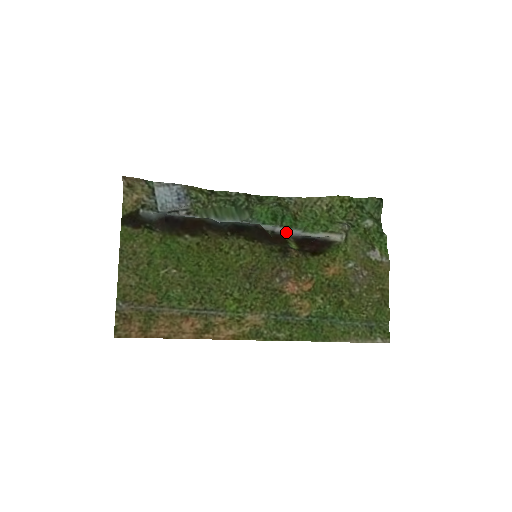
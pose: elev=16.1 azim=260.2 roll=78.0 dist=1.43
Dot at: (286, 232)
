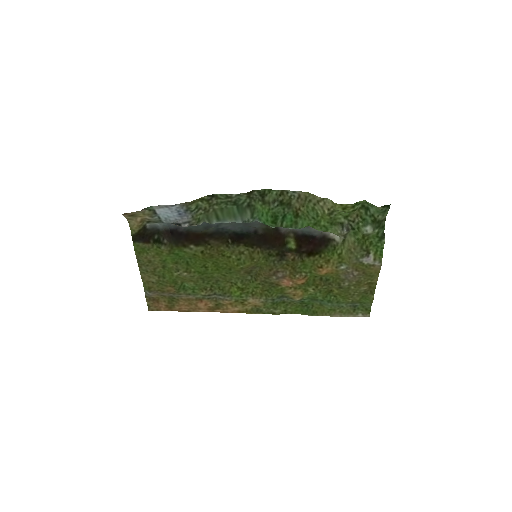
Dot at: occluded
